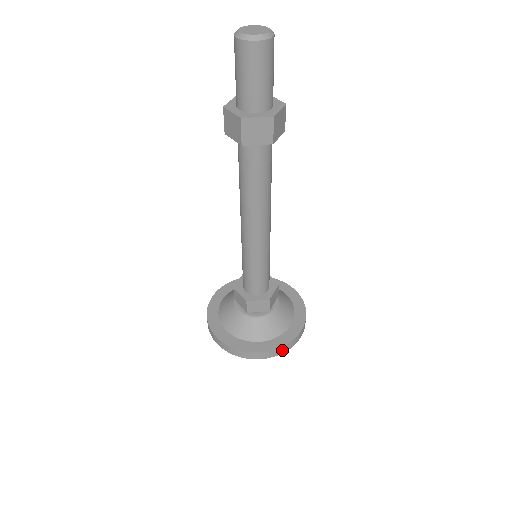
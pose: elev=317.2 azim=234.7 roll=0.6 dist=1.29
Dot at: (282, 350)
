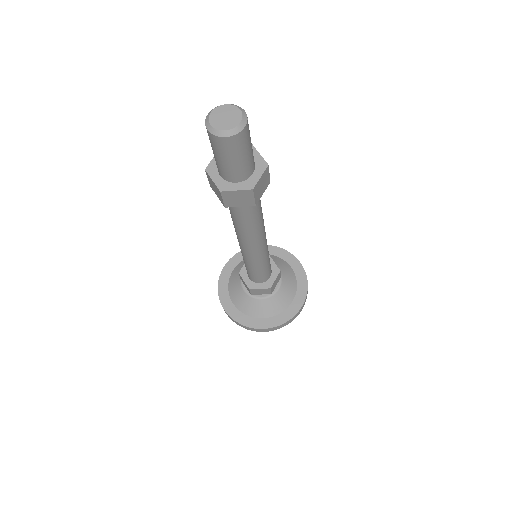
Dot at: (282, 325)
